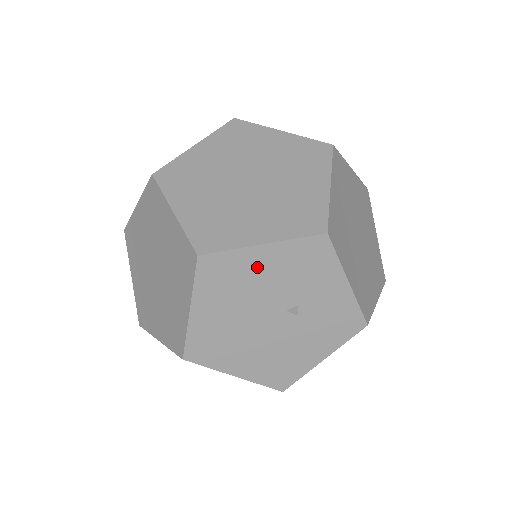
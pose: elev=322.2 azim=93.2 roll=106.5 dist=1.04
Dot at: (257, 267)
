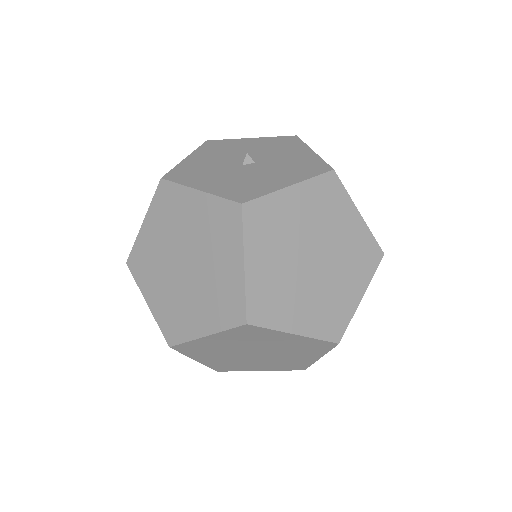
Dot at: occluded
